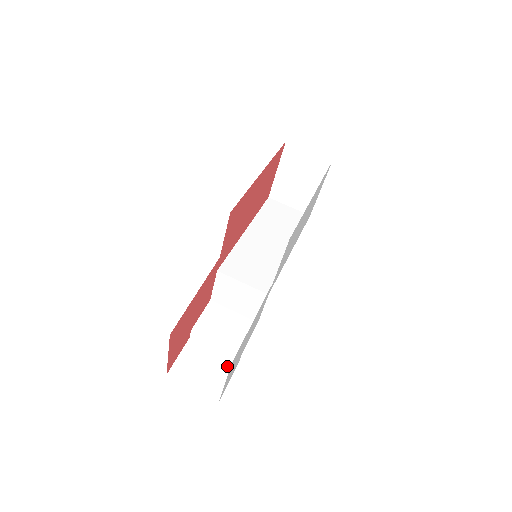
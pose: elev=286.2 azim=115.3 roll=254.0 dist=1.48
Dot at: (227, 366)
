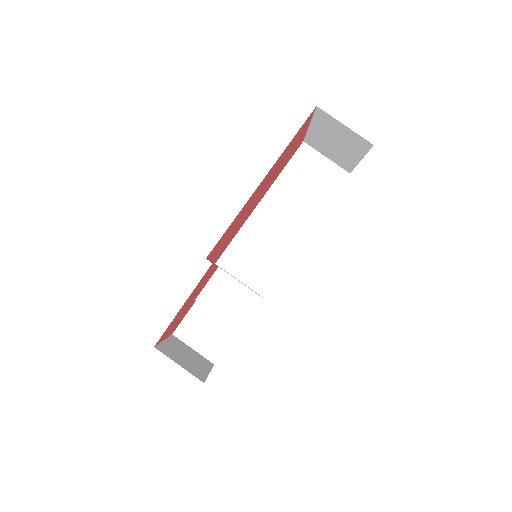
Dot at: (227, 333)
